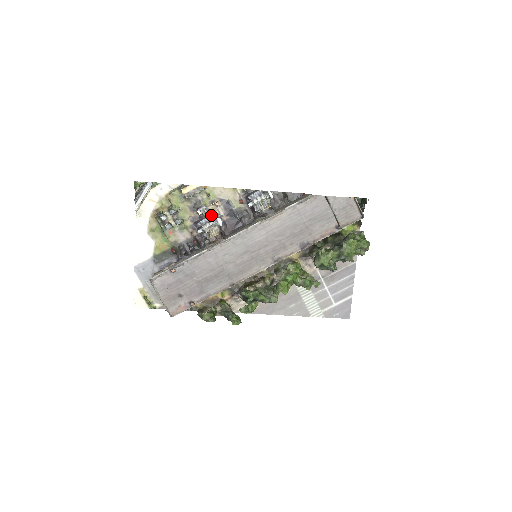
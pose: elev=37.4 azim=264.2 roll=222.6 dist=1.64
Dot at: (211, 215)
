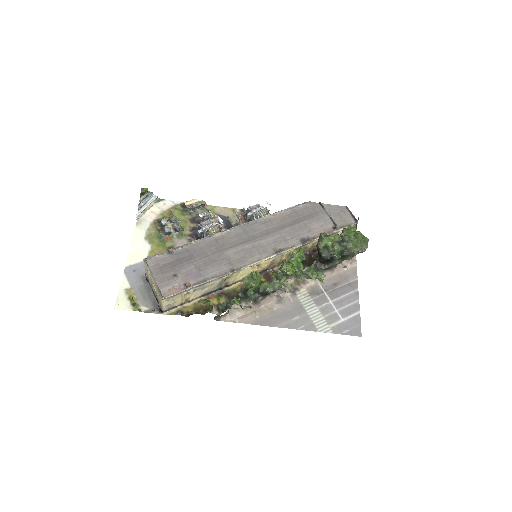
Dot at: occluded
